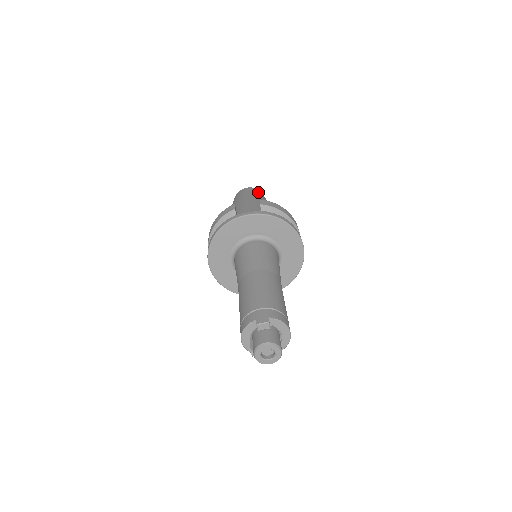
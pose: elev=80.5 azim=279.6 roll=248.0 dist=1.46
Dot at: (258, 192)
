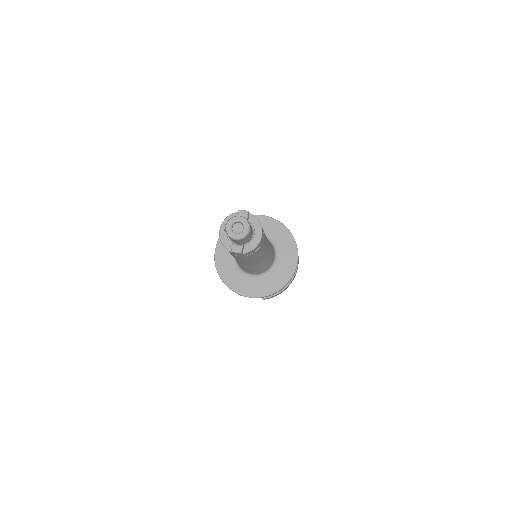
Dot at: occluded
